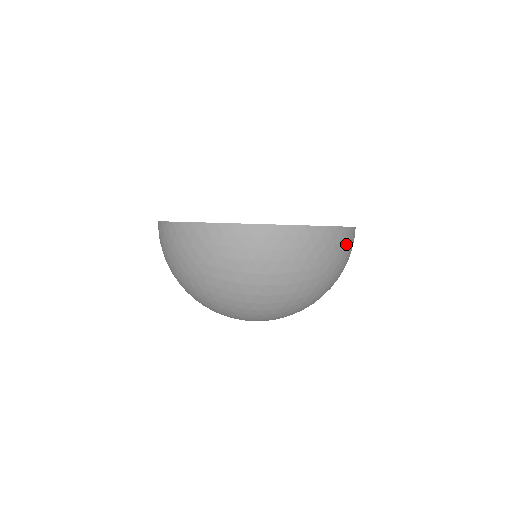
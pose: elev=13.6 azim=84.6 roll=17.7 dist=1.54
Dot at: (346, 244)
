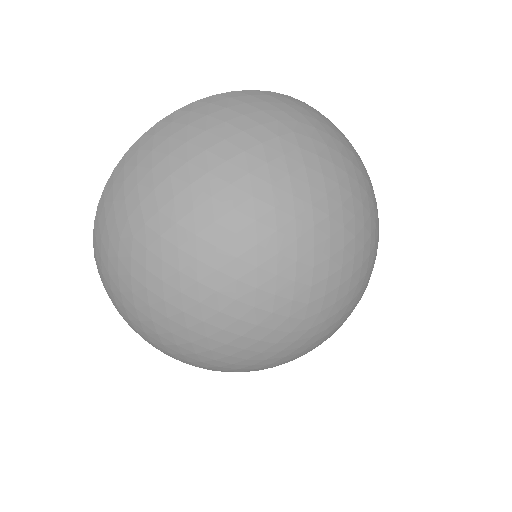
Dot at: occluded
